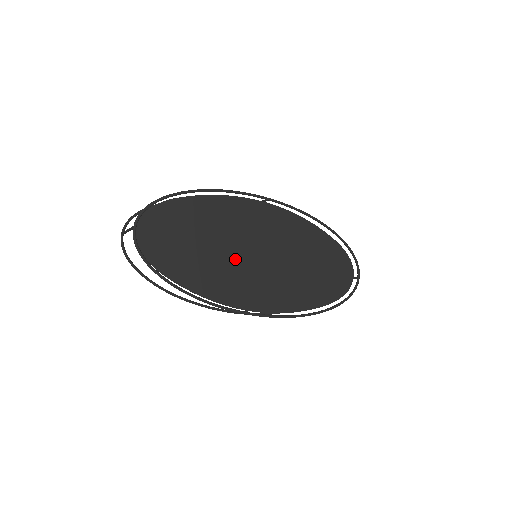
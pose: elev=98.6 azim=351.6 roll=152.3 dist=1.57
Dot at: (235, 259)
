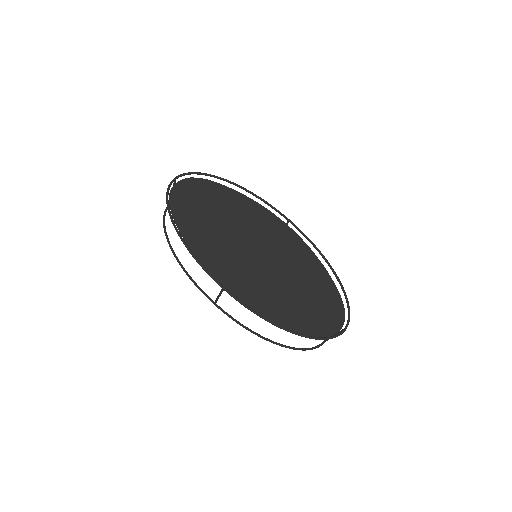
Dot at: (236, 245)
